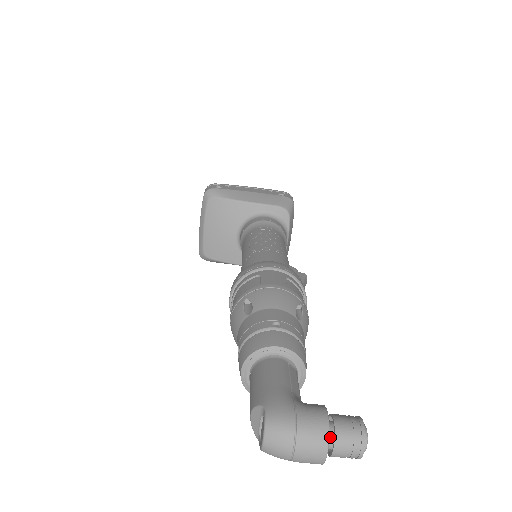
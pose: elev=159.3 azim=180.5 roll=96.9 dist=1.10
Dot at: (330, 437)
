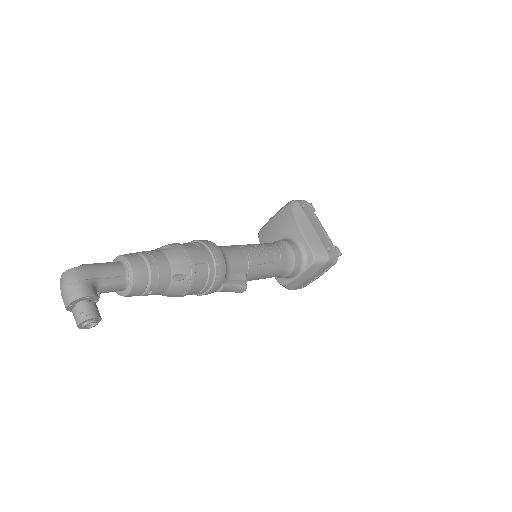
Dot at: (79, 305)
